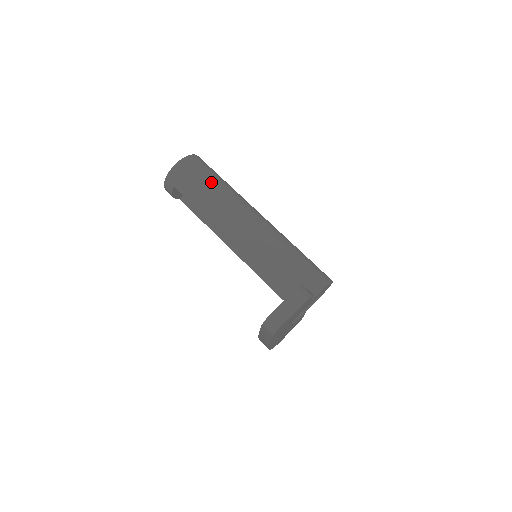
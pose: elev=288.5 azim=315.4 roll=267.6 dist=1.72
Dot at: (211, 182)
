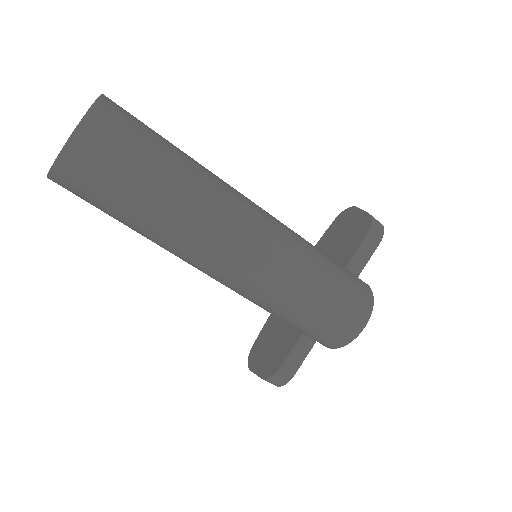
Dot at: (121, 220)
